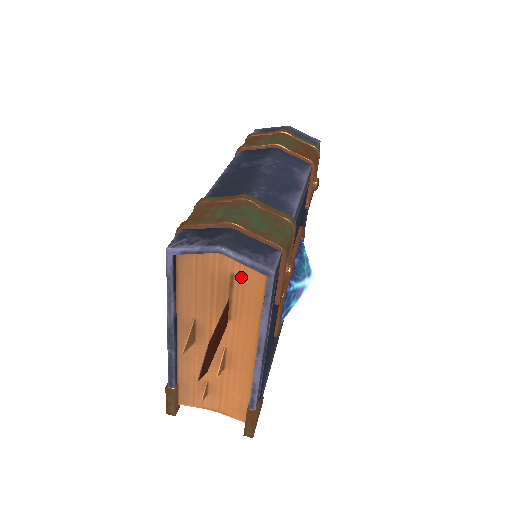
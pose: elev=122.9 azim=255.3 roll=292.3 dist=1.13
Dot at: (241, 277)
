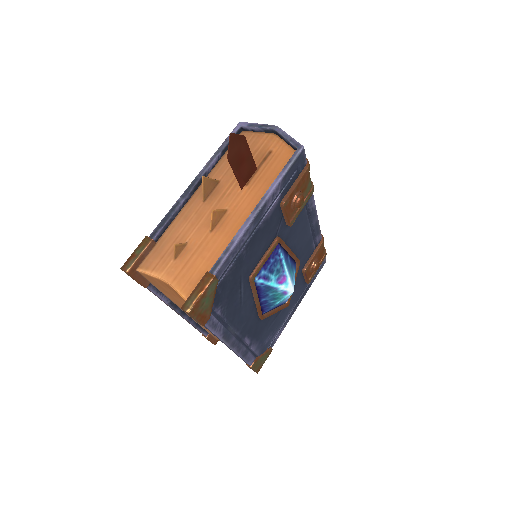
Dot at: (276, 154)
